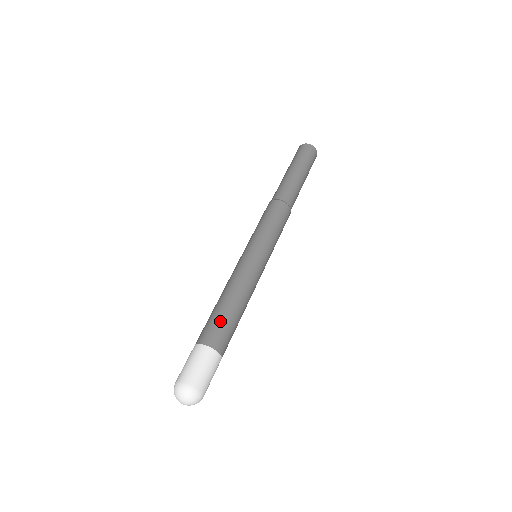
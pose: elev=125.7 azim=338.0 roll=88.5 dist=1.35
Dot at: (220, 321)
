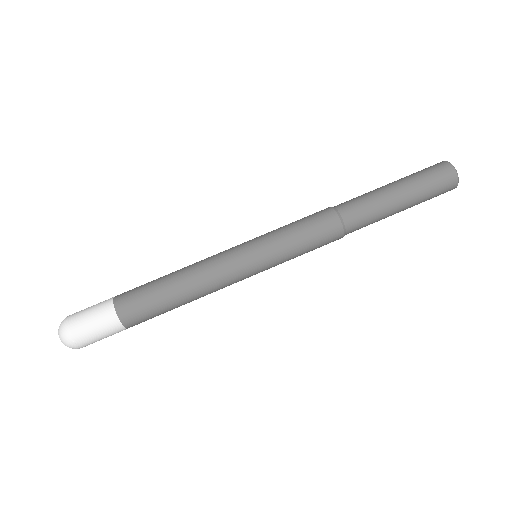
Dot at: (150, 303)
